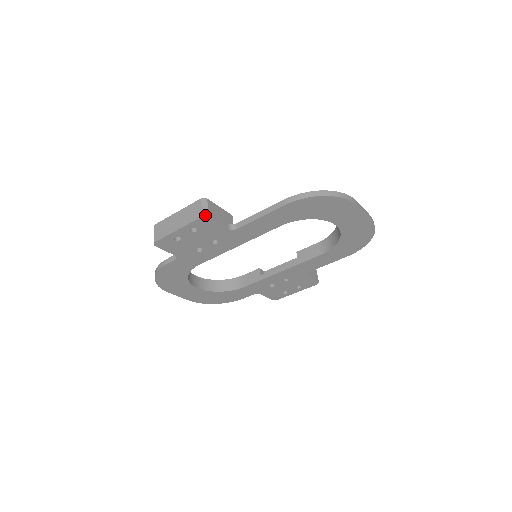
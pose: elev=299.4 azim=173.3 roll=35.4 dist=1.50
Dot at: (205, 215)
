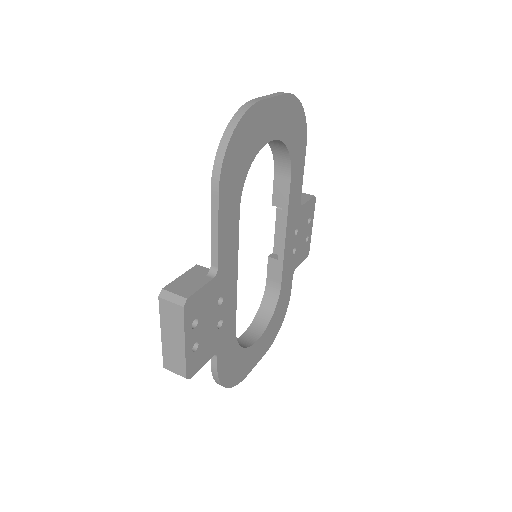
Dot at: (183, 302)
